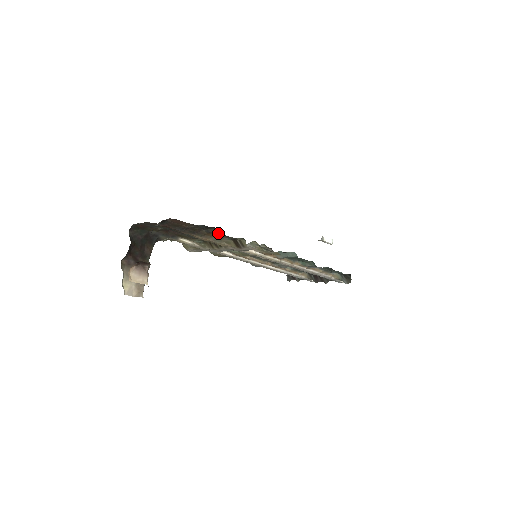
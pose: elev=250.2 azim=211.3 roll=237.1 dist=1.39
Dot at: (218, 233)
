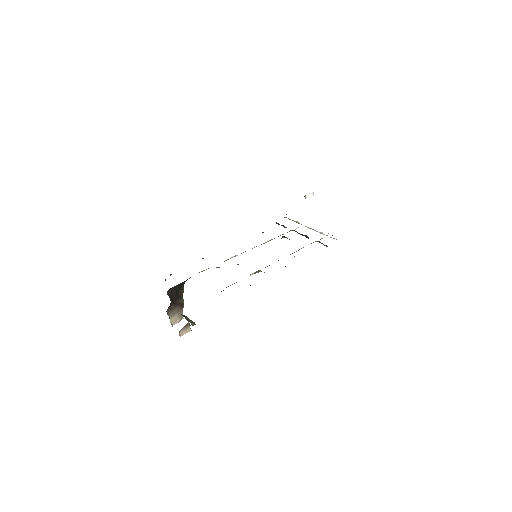
Dot at: occluded
